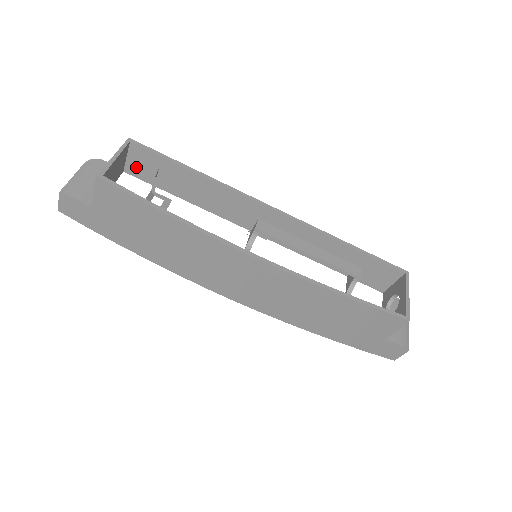
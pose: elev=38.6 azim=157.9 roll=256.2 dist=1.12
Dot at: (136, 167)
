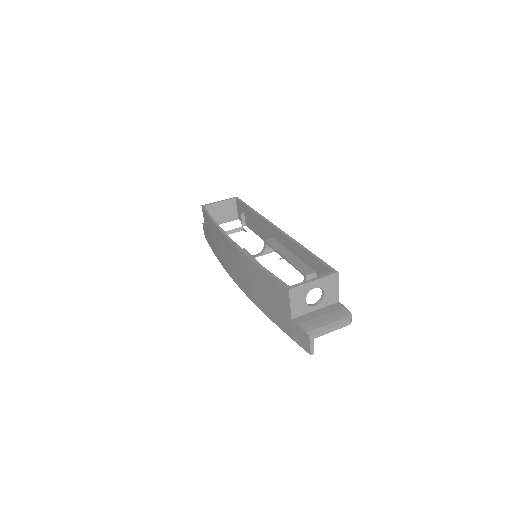
Dot at: (240, 214)
